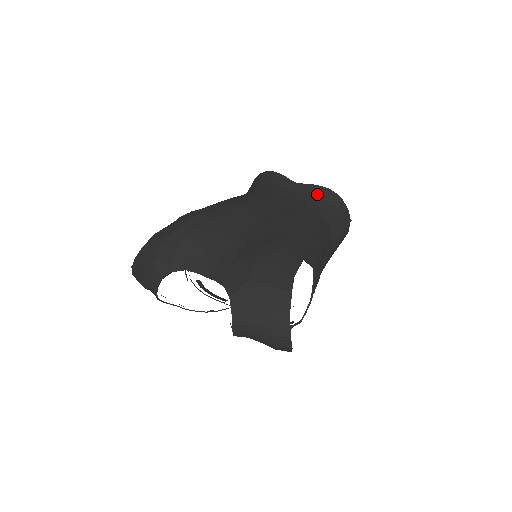
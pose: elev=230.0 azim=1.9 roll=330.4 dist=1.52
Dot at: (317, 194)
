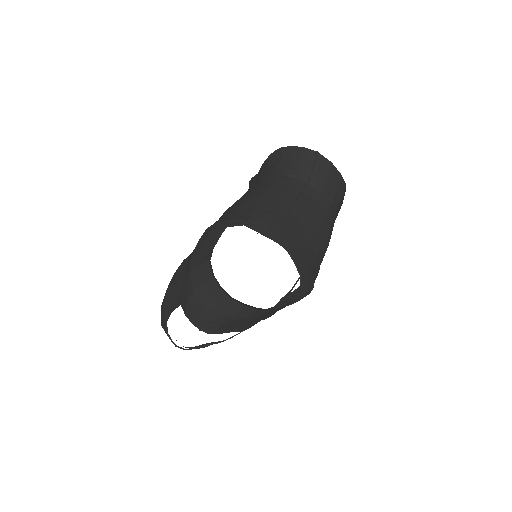
Dot at: (268, 165)
